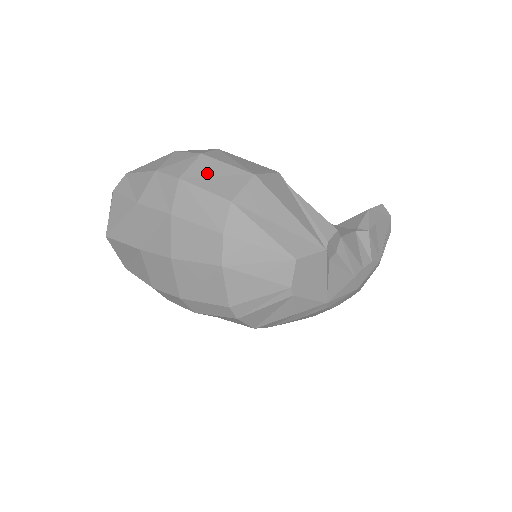
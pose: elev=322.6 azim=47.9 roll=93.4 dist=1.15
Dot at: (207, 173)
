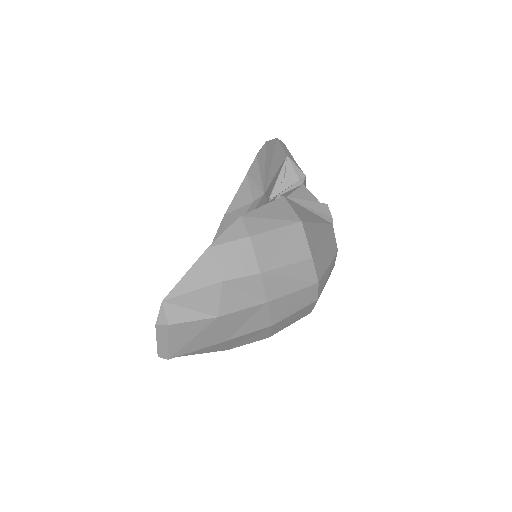
Dot at: (273, 250)
